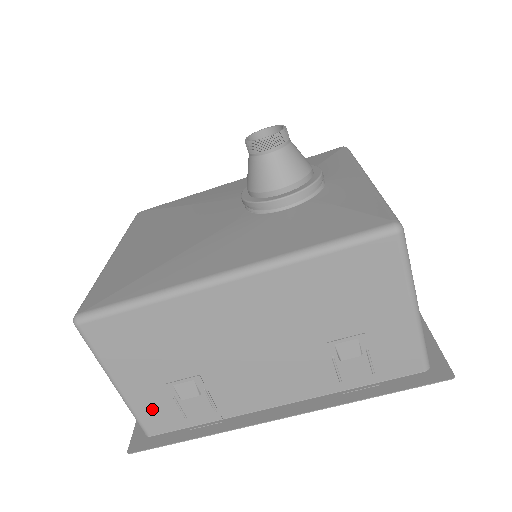
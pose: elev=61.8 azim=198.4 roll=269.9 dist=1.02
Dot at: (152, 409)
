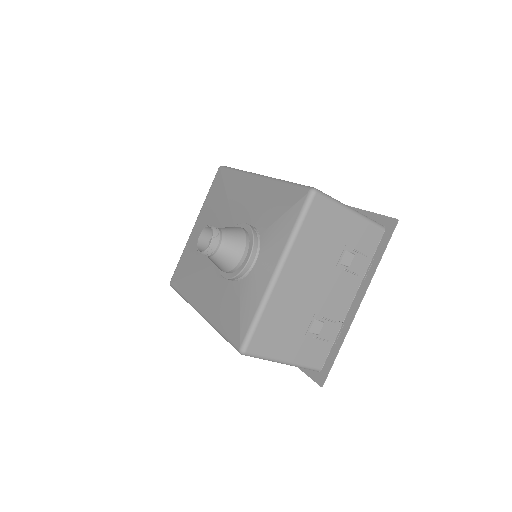
Dot at: occluded
